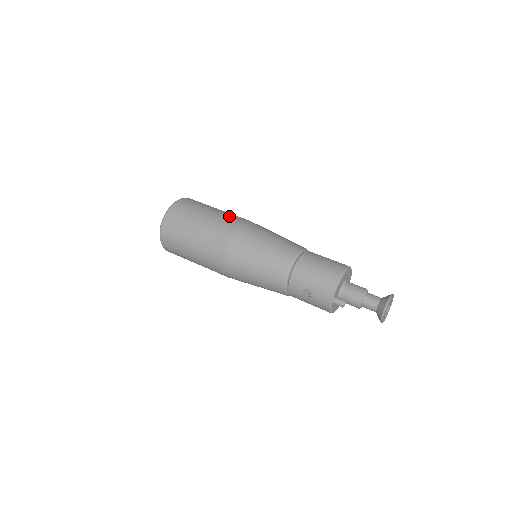
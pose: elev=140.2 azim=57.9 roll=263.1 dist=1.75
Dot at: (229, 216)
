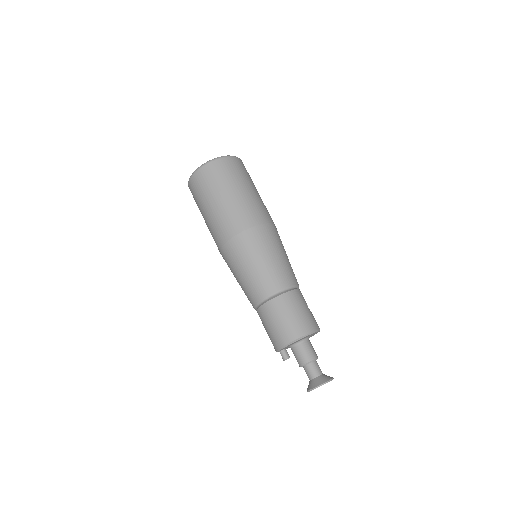
Dot at: (237, 213)
